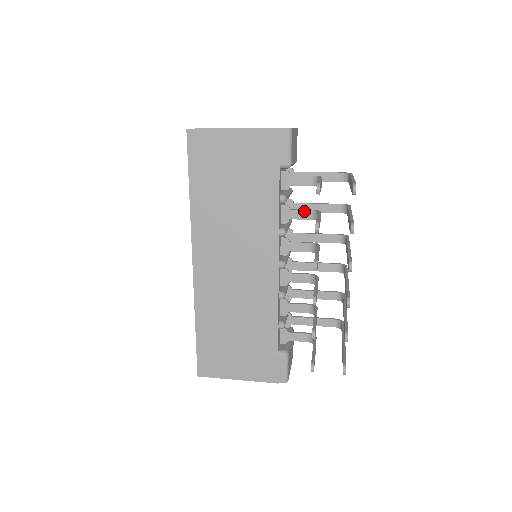
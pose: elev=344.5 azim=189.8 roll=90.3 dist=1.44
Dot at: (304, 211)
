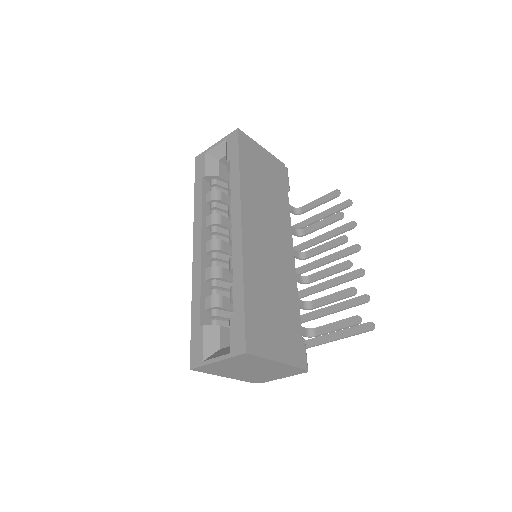
Dot at: (293, 227)
